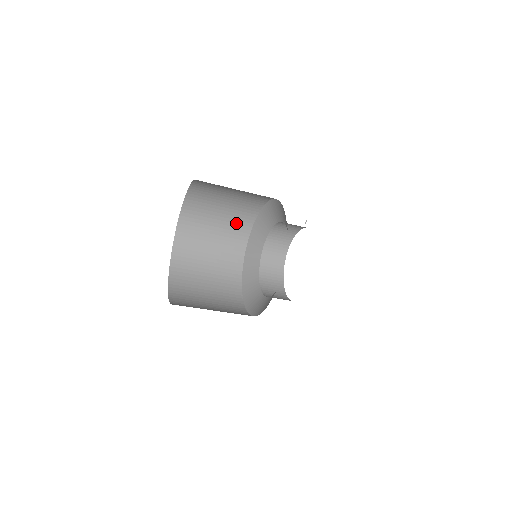
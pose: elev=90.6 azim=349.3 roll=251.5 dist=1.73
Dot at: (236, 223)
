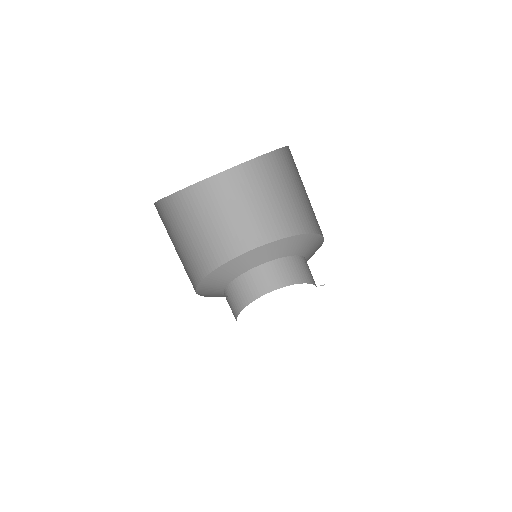
Dot at: (282, 218)
